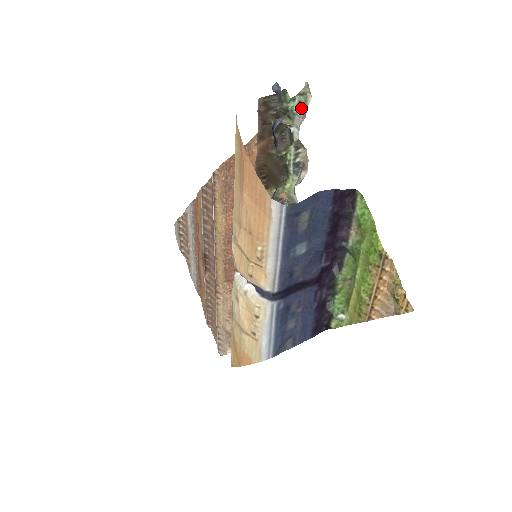
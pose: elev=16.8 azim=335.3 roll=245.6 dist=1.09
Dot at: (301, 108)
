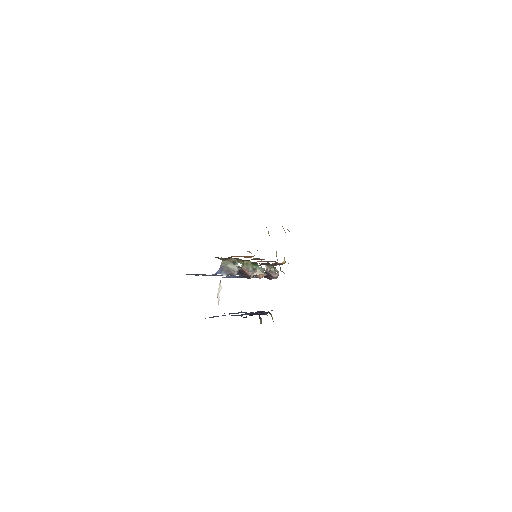
Dot at: occluded
